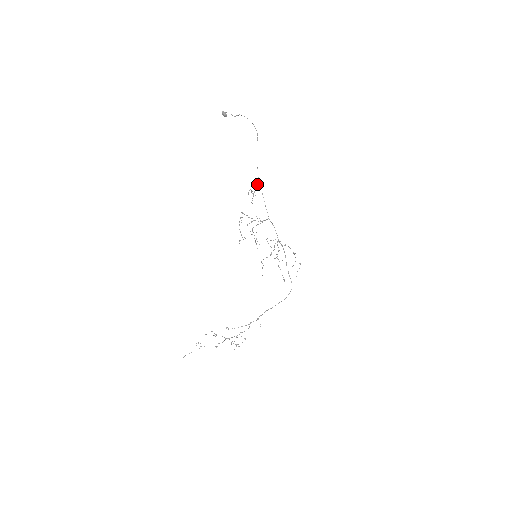
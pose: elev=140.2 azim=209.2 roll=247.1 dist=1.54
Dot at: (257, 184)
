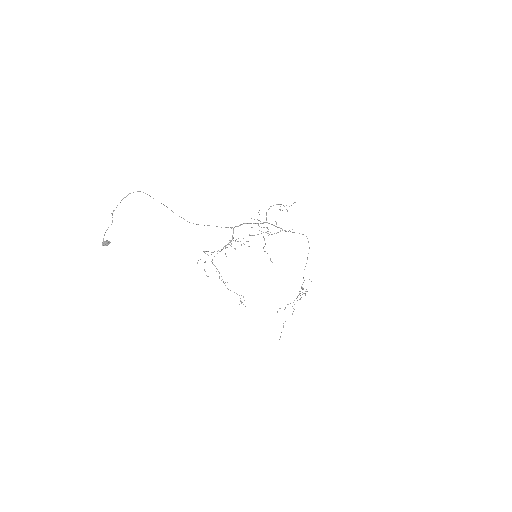
Dot at: occluded
